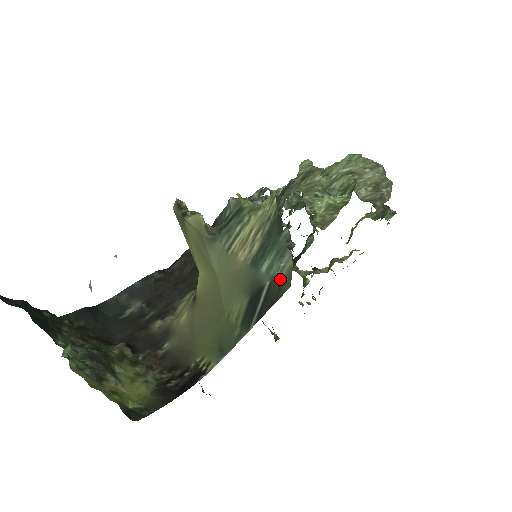
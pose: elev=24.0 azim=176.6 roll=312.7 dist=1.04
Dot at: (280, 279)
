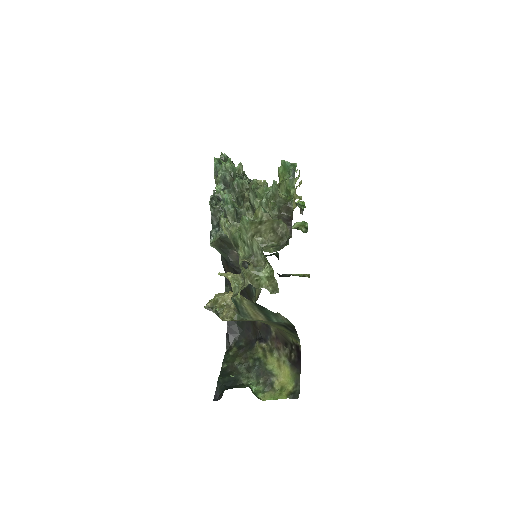
Dot at: (287, 324)
